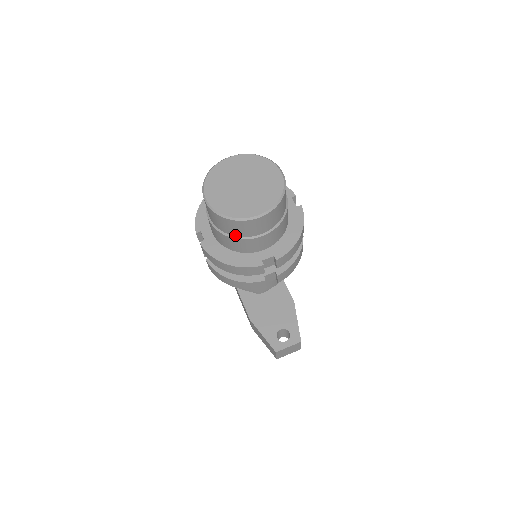
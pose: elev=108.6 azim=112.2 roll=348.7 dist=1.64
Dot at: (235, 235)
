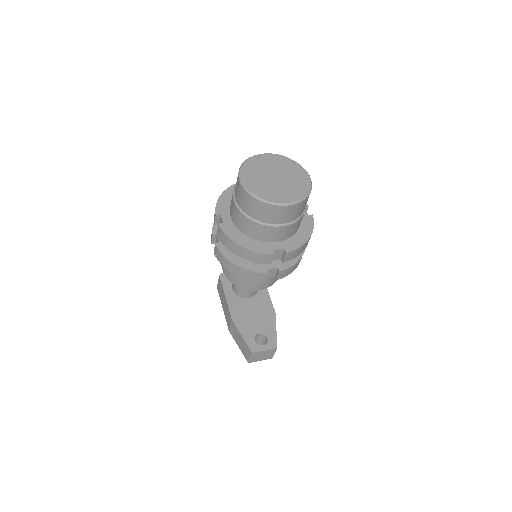
Dot at: (258, 219)
